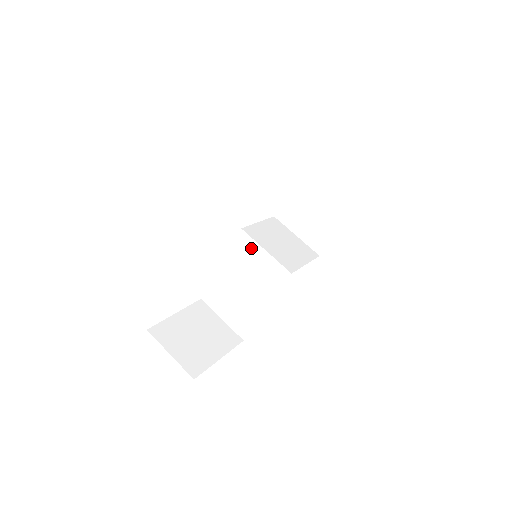
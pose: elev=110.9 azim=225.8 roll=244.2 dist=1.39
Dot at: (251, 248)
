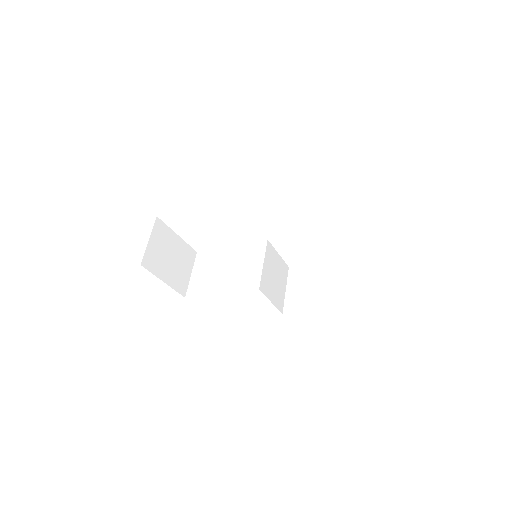
Dot at: (258, 254)
